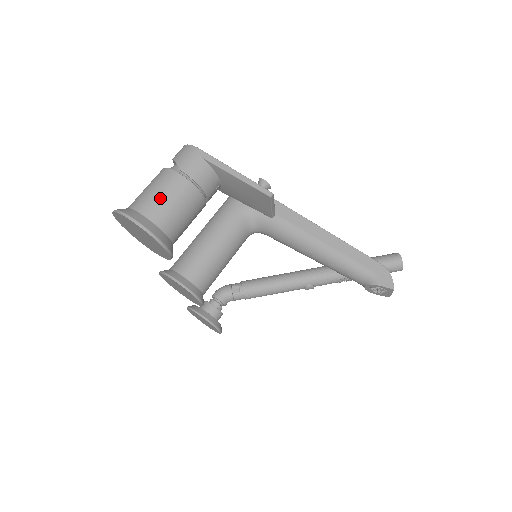
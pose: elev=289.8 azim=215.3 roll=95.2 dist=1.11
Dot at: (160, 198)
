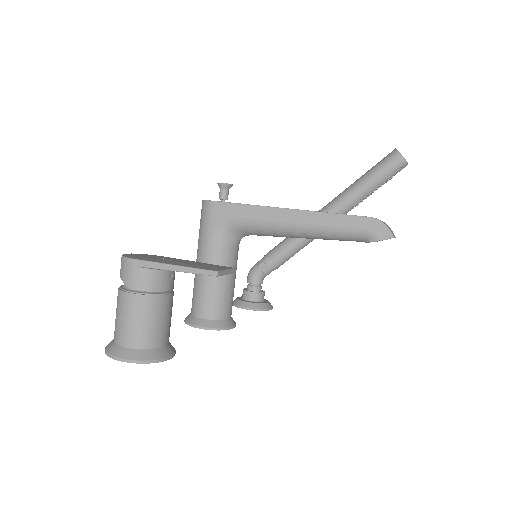
Dot at: (130, 325)
